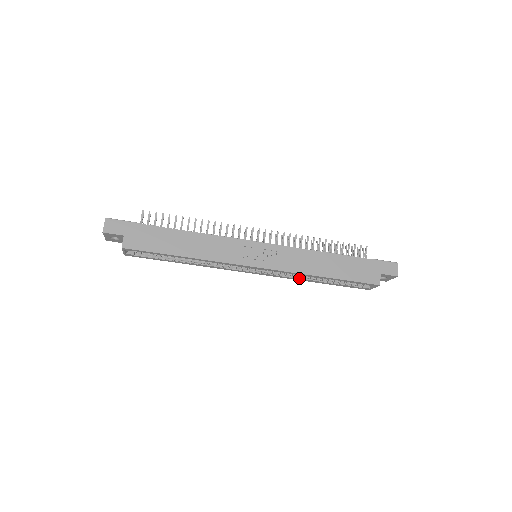
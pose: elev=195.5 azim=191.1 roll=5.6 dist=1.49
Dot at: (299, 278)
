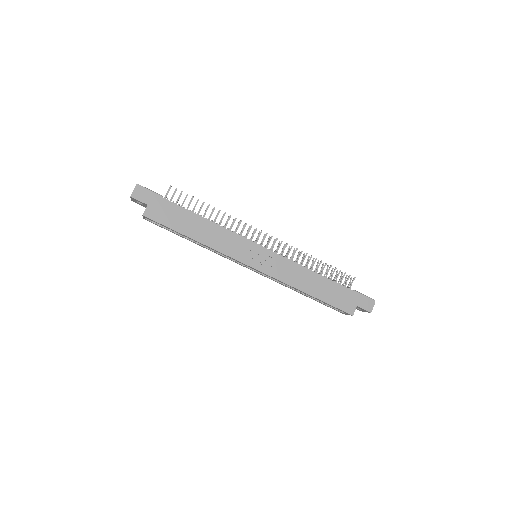
Dot at: (287, 286)
